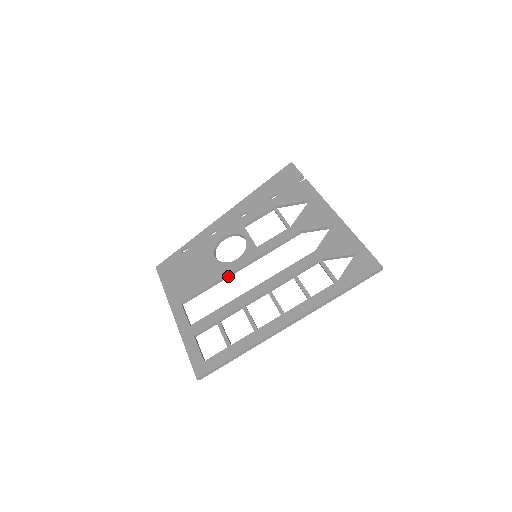
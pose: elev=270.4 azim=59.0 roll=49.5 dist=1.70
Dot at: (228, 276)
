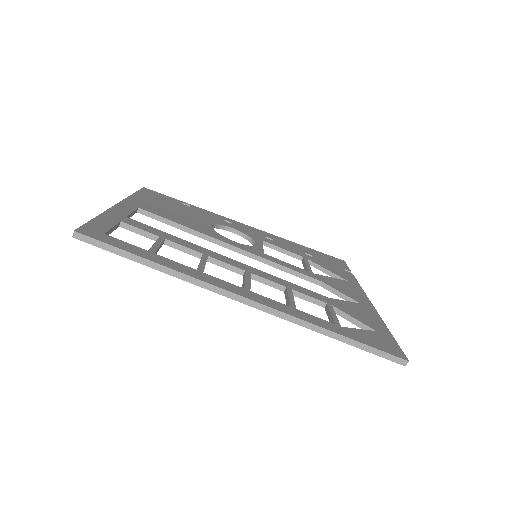
Dot at: (211, 240)
